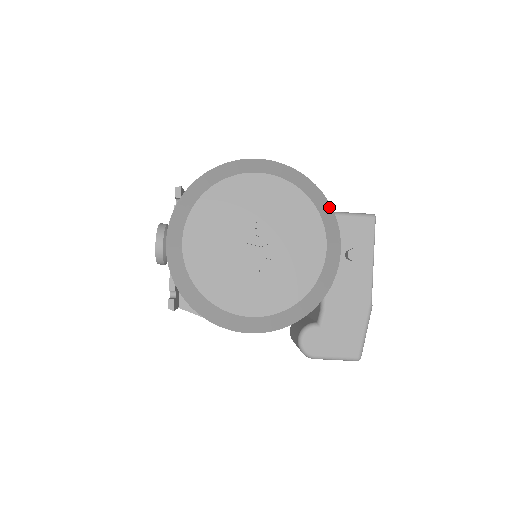
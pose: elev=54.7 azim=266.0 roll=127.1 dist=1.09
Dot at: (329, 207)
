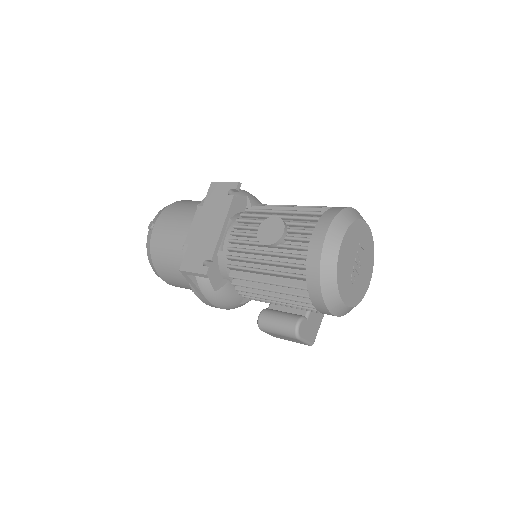
Dot at: occluded
